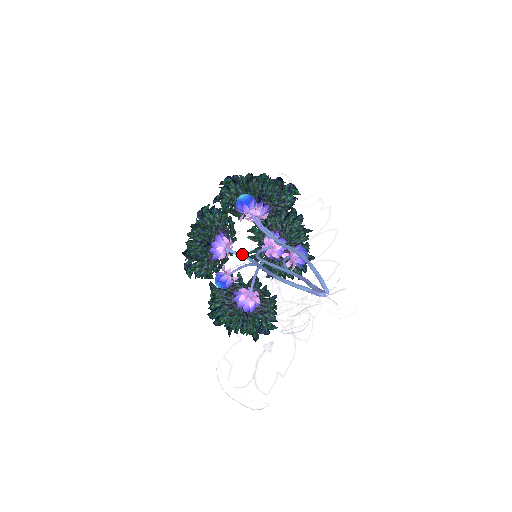
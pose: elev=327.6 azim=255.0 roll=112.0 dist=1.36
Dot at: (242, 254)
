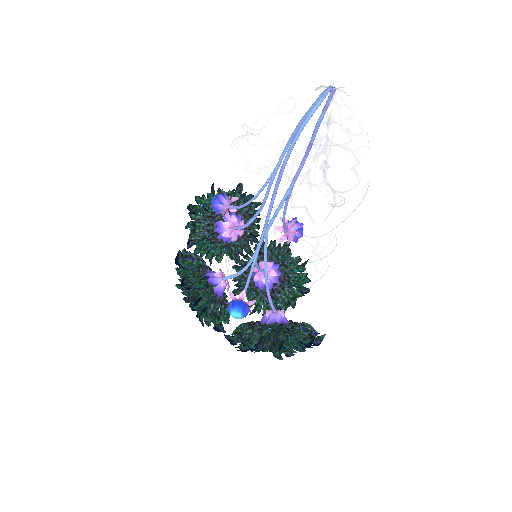
Dot at: (243, 235)
